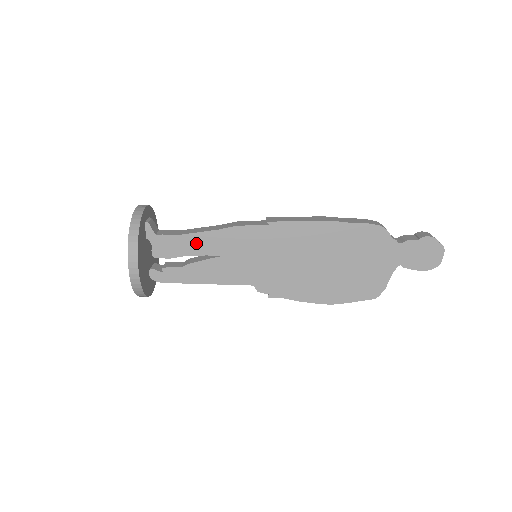
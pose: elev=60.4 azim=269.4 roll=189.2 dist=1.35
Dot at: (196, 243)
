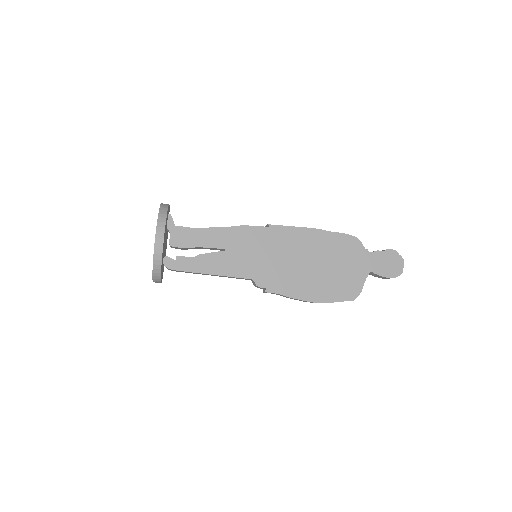
Dot at: (208, 237)
